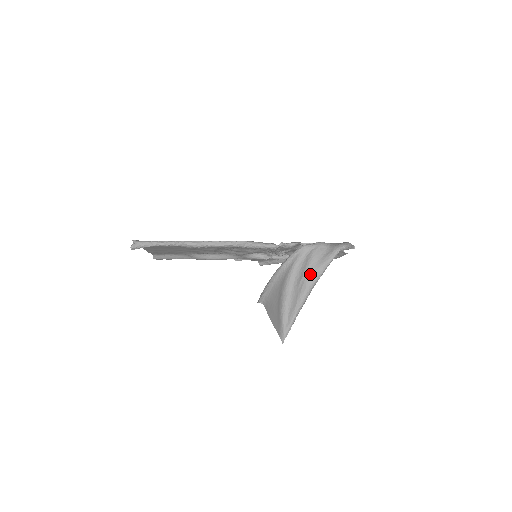
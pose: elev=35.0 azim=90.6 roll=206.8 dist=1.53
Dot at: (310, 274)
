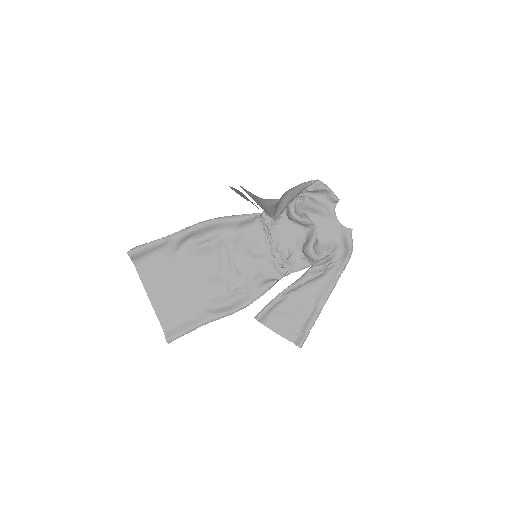
Dot at: occluded
